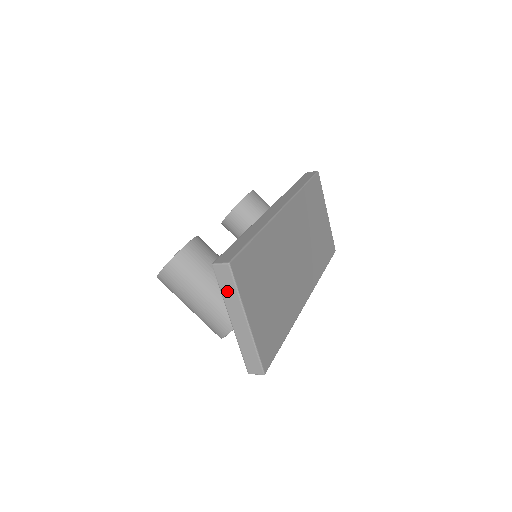
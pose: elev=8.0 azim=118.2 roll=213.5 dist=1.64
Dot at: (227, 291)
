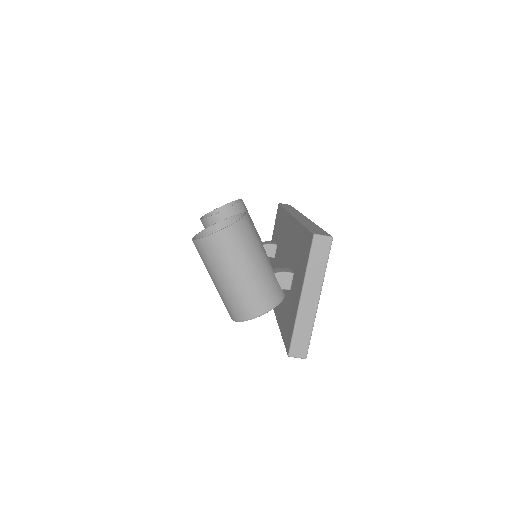
Dot at: (315, 264)
